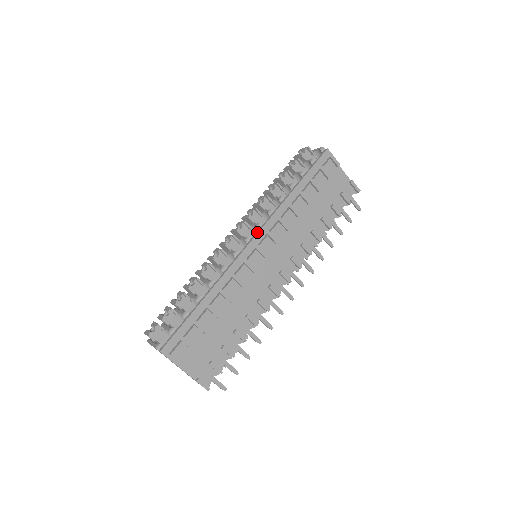
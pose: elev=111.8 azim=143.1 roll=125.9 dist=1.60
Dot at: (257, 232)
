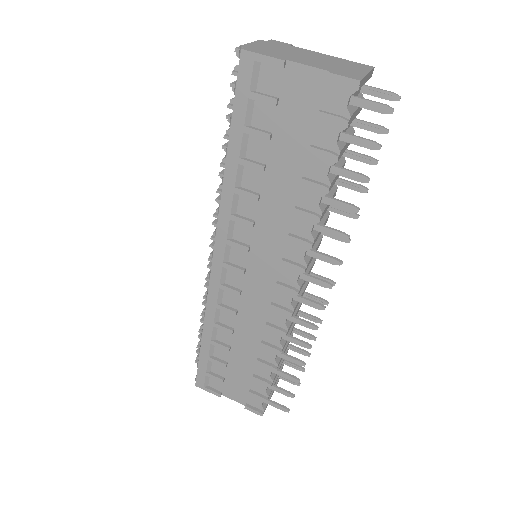
Dot at: (214, 246)
